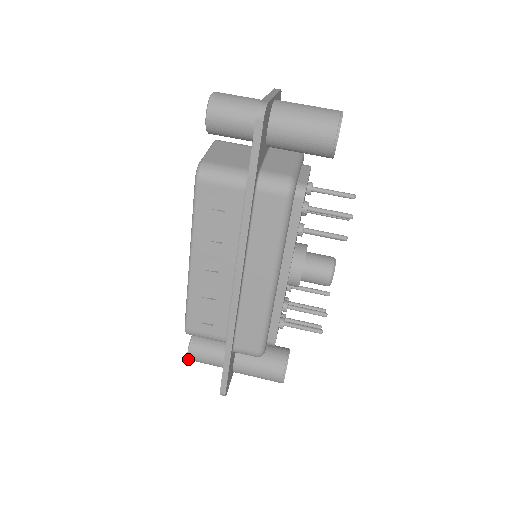
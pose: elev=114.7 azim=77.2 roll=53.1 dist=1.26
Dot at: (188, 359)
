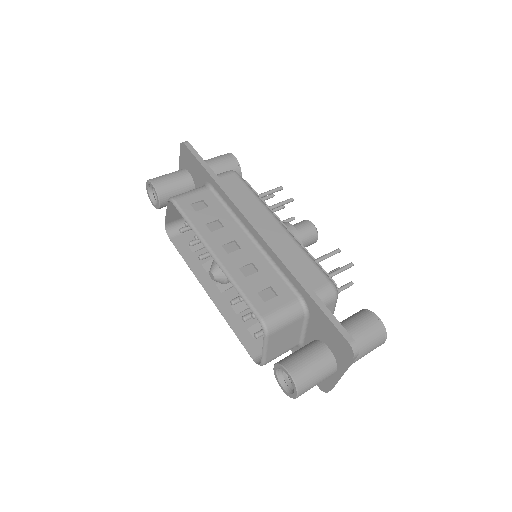
Dot at: (295, 384)
